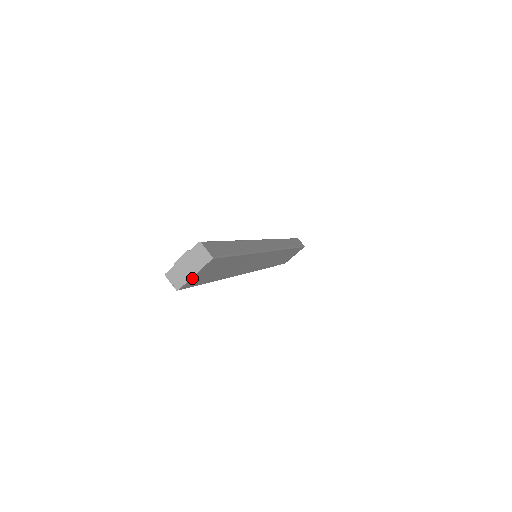
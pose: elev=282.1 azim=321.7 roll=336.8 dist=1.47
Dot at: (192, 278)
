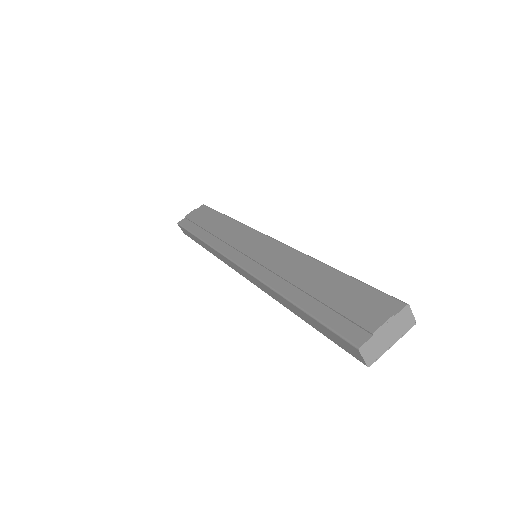
Dot at: (384, 348)
